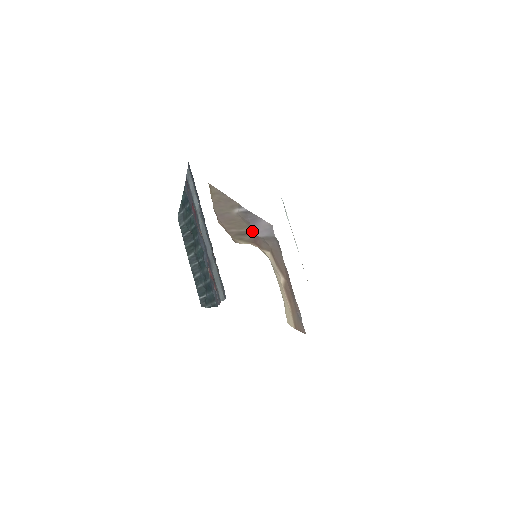
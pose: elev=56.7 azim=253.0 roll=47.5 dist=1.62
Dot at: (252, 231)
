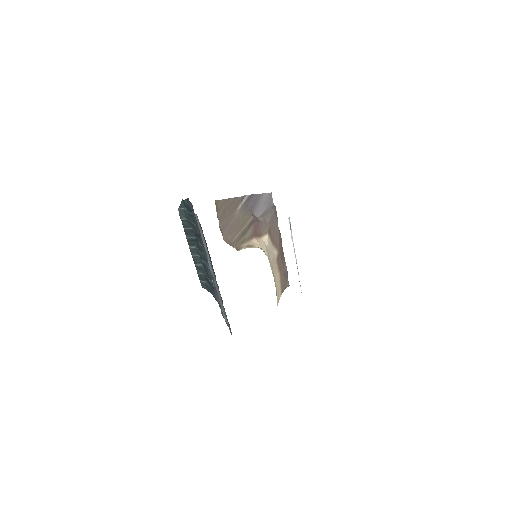
Dot at: (253, 219)
